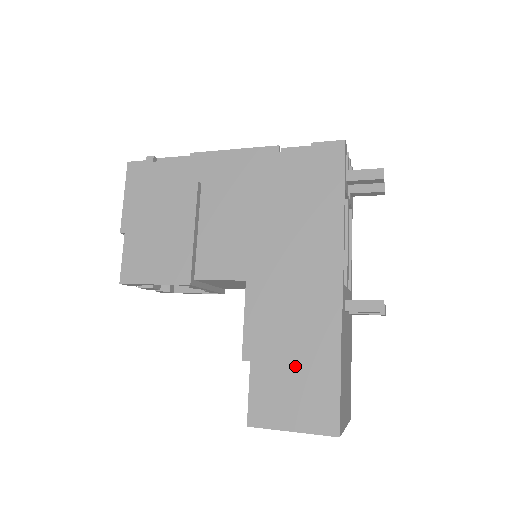
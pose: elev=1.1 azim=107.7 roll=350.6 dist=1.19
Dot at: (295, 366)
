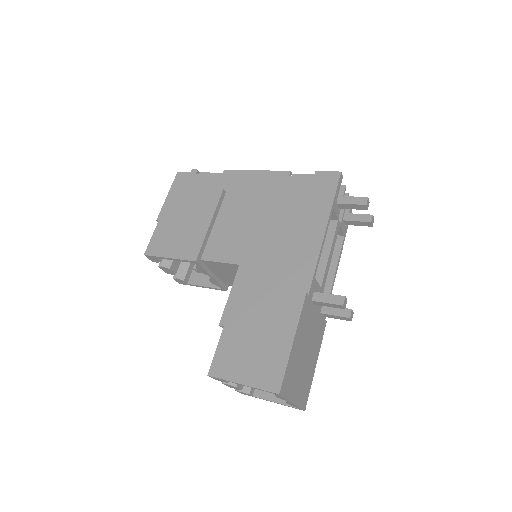
Dot at: (258, 332)
